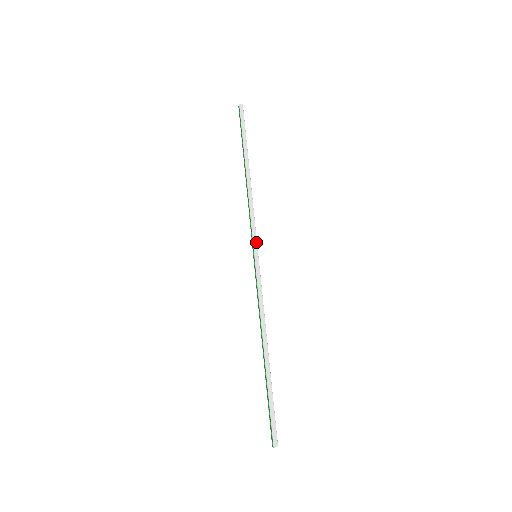
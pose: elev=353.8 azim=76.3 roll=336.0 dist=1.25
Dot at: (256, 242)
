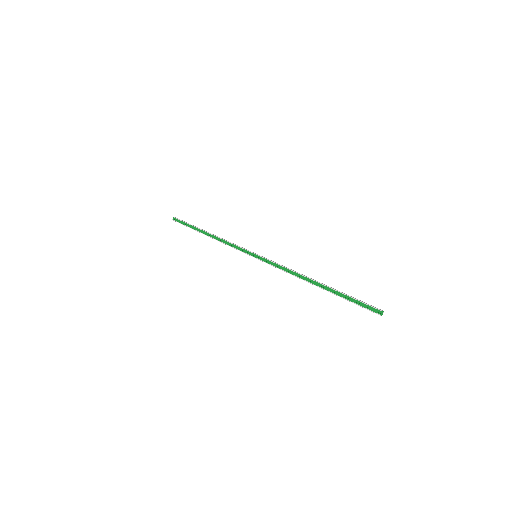
Dot at: (249, 251)
